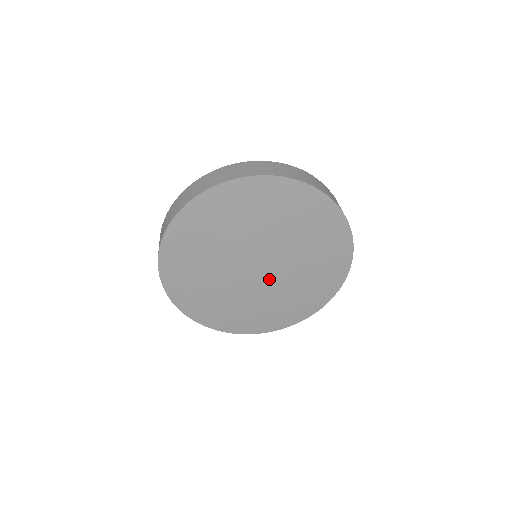
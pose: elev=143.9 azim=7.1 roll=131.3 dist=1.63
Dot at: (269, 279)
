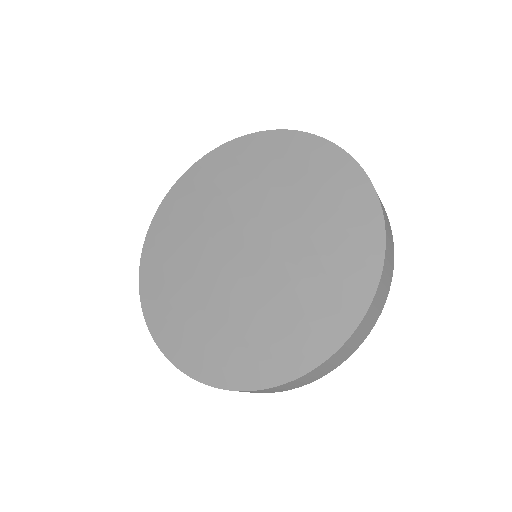
Dot at: (266, 259)
